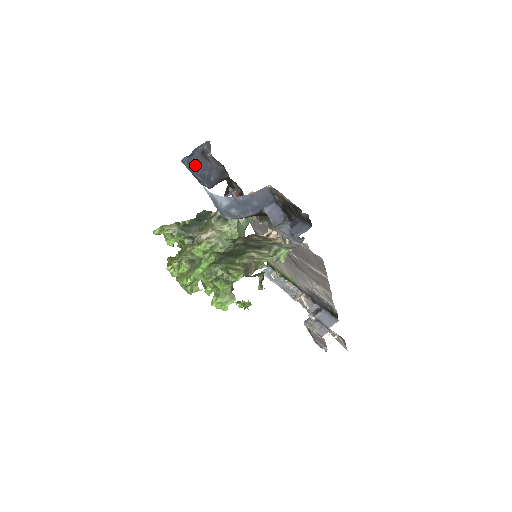
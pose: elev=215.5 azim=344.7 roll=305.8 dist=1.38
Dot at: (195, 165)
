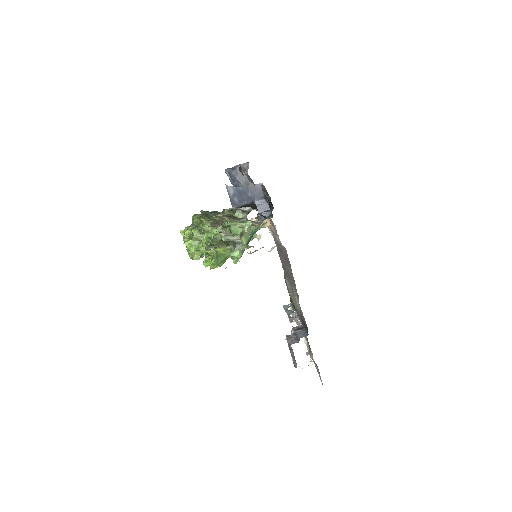
Dot at: (234, 177)
